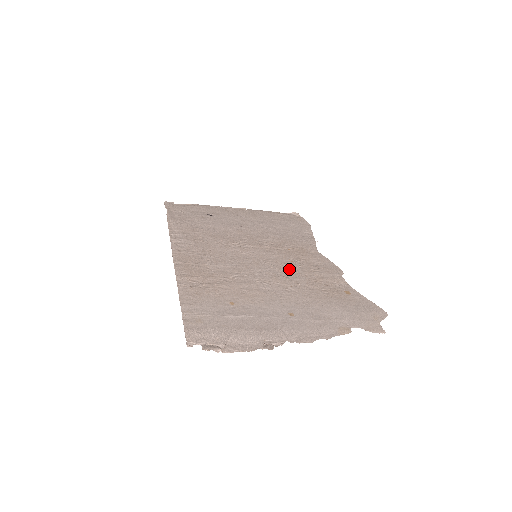
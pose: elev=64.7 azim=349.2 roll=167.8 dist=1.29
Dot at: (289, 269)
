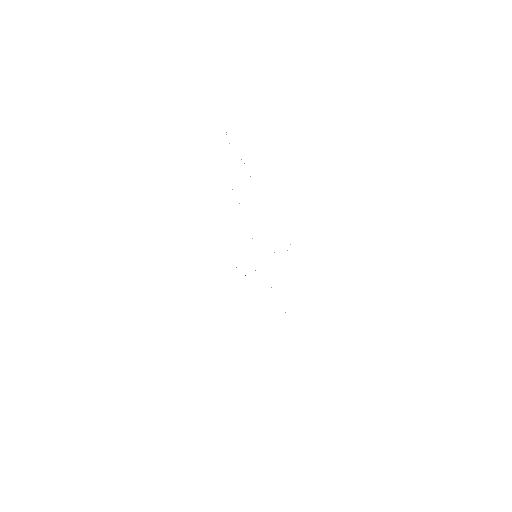
Dot at: occluded
